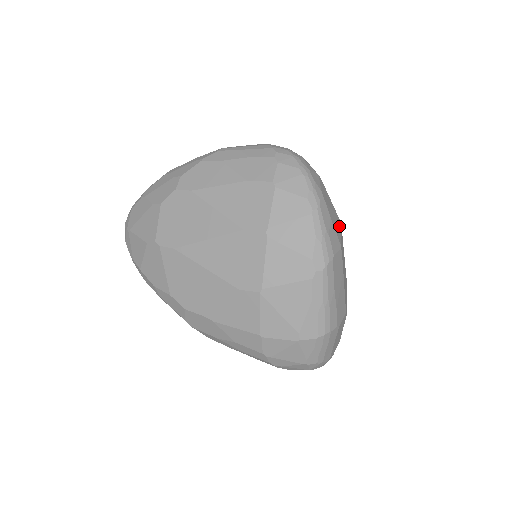
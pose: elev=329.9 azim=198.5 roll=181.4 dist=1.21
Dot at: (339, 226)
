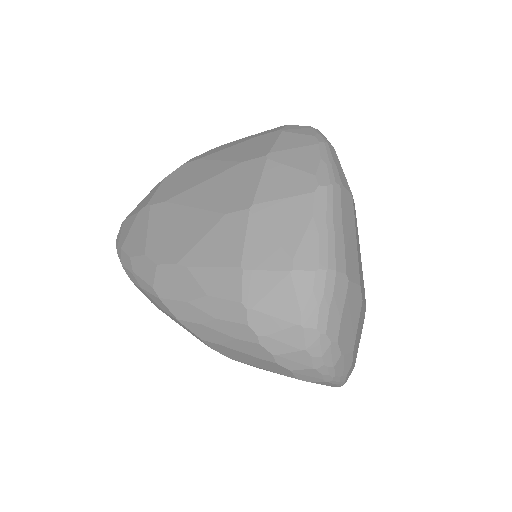
Dot at: occluded
